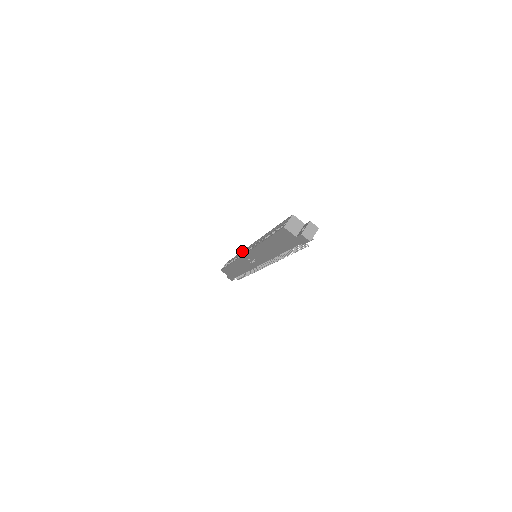
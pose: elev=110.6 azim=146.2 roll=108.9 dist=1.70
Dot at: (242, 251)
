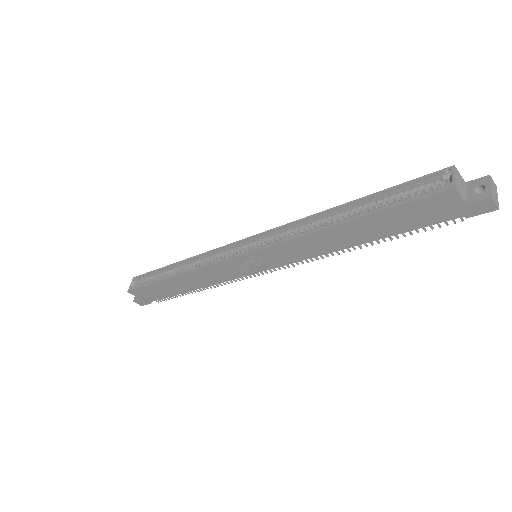
Dot at: (208, 252)
